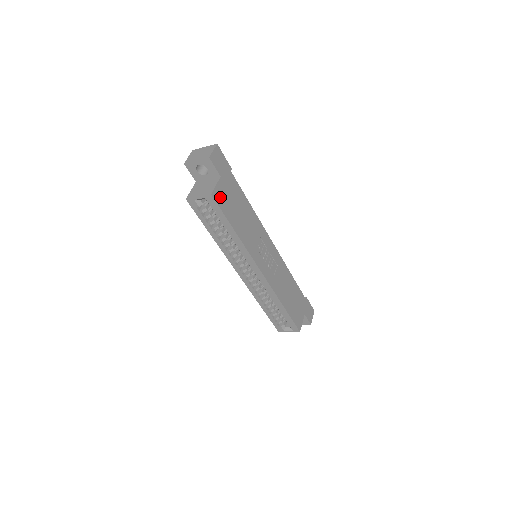
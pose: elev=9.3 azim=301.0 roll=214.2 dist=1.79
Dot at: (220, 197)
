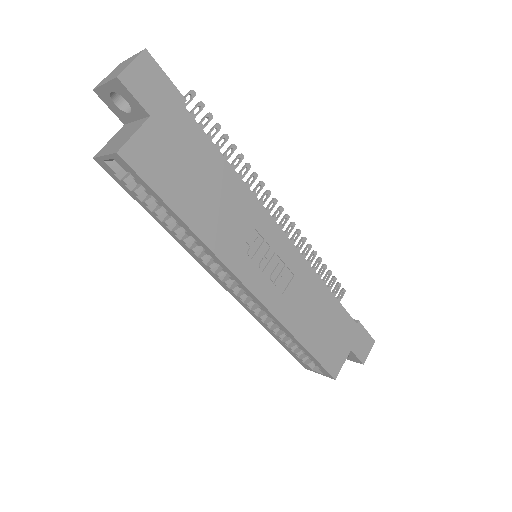
Dot at: (145, 157)
